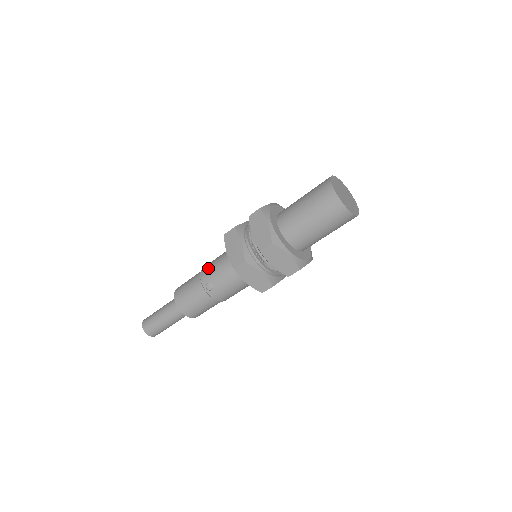
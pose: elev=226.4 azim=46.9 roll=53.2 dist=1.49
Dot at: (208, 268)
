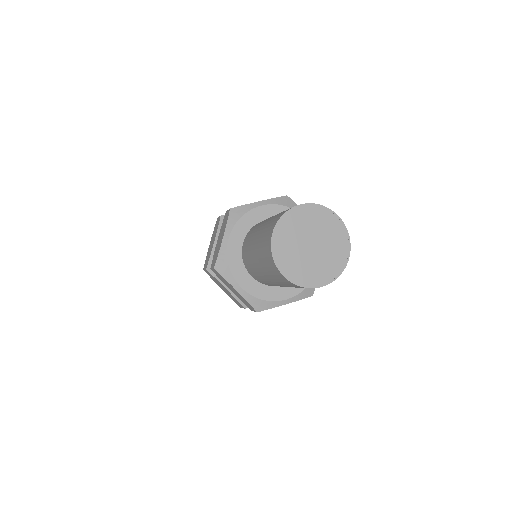
Dot at: occluded
